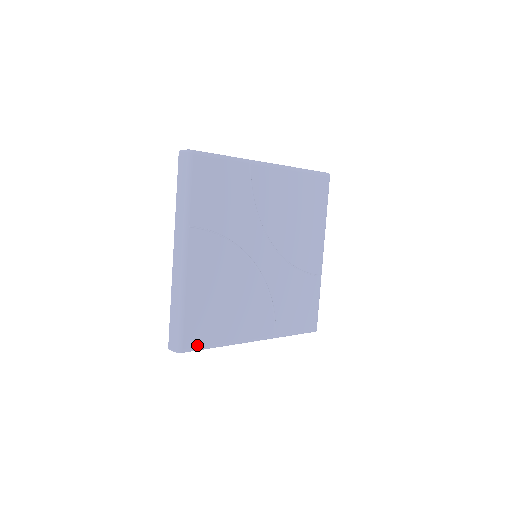
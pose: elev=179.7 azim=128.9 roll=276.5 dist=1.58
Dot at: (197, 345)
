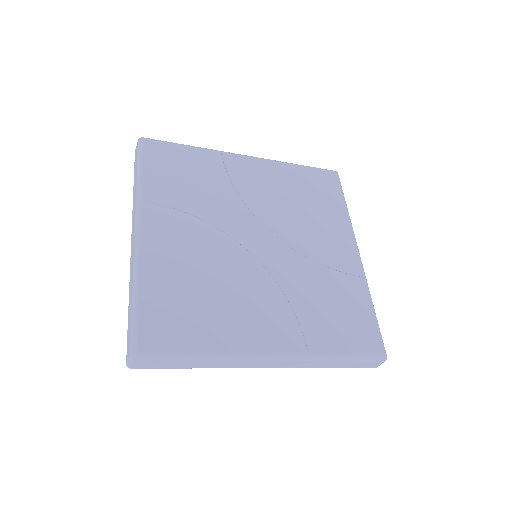
Dot at: (164, 348)
